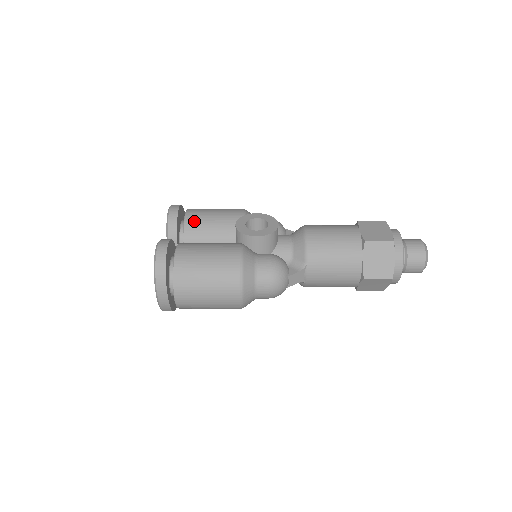
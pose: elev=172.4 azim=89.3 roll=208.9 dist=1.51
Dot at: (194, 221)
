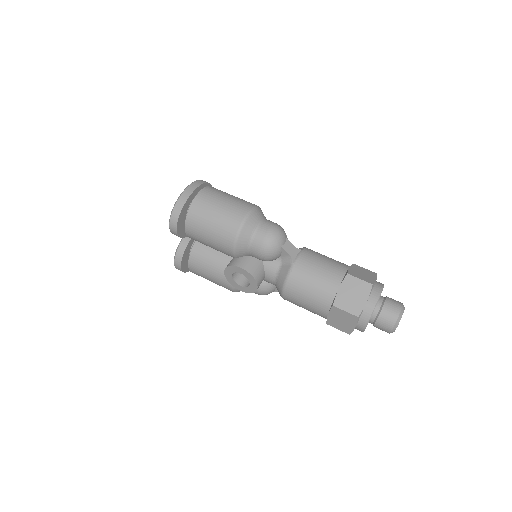
Dot at: (194, 239)
